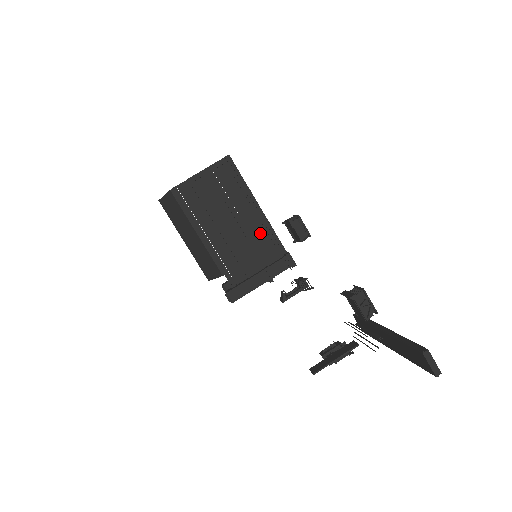
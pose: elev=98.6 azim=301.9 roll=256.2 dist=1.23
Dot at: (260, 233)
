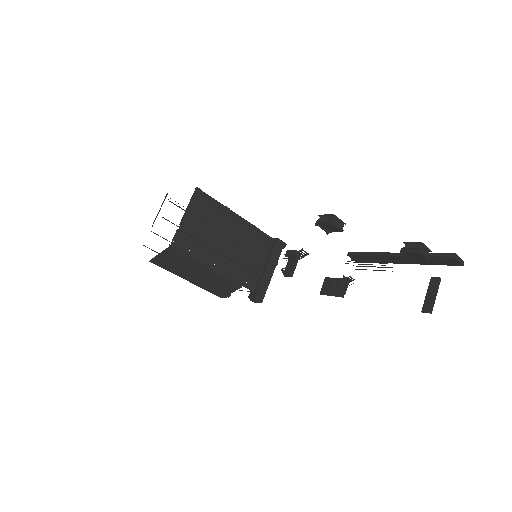
Dot at: (250, 237)
